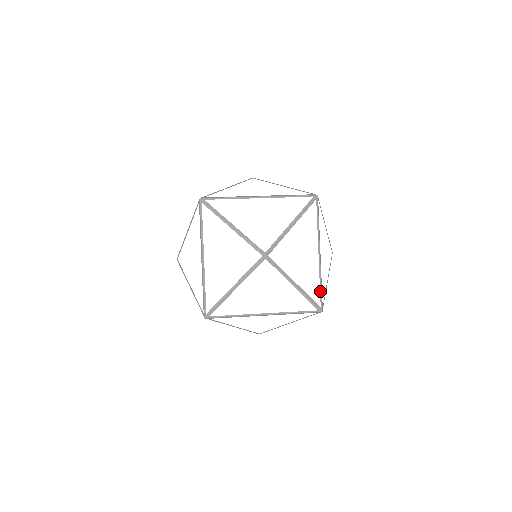
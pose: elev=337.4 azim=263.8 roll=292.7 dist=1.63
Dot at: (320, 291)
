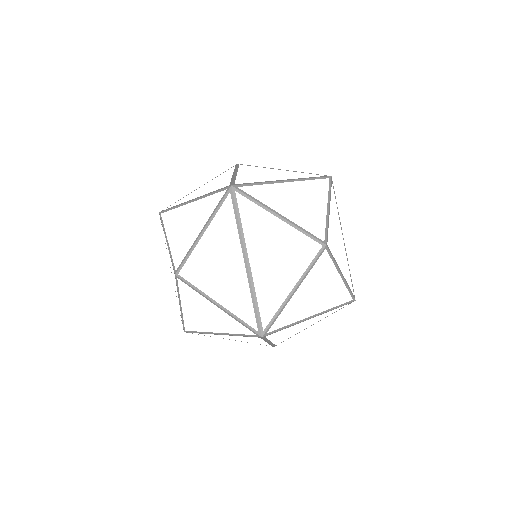
Dot at: (251, 183)
